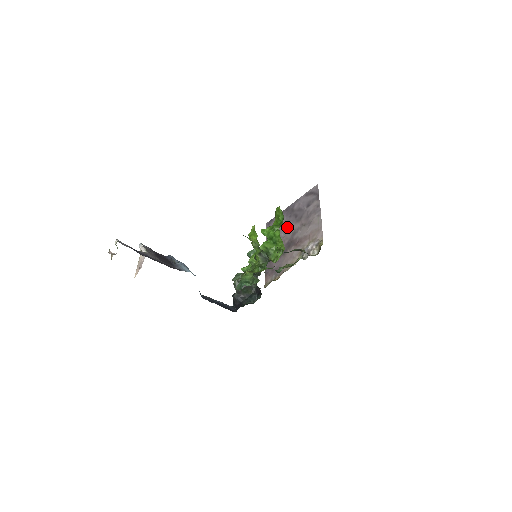
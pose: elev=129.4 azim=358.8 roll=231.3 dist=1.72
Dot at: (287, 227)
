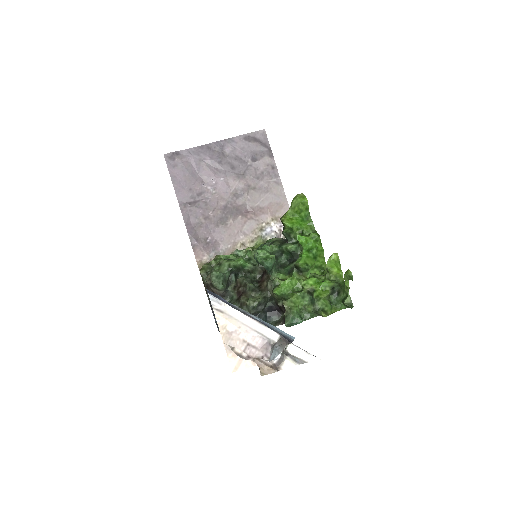
Dot at: (219, 179)
